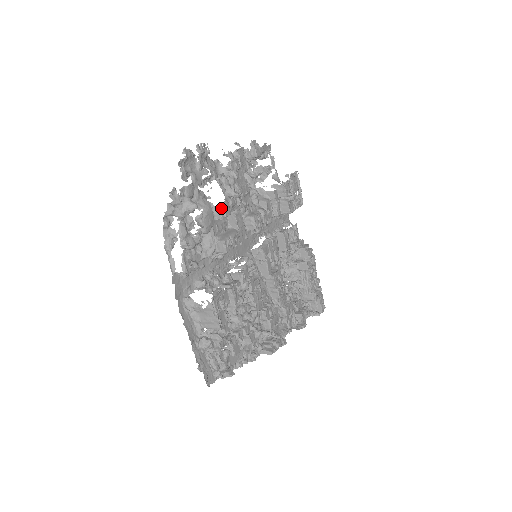
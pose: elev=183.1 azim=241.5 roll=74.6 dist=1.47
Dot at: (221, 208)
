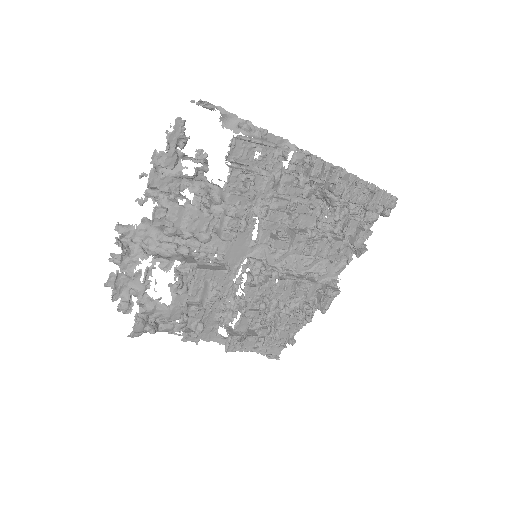
Dot at: (174, 308)
